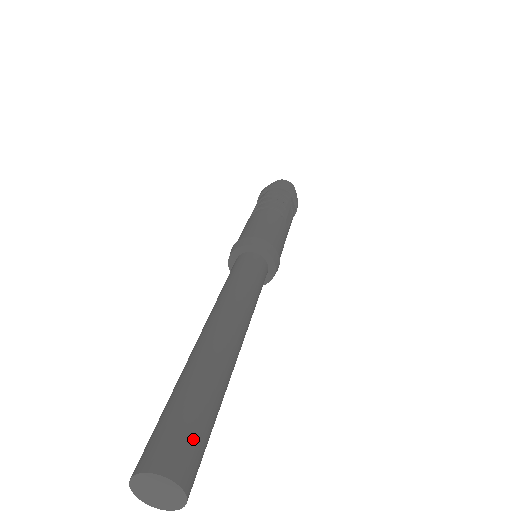
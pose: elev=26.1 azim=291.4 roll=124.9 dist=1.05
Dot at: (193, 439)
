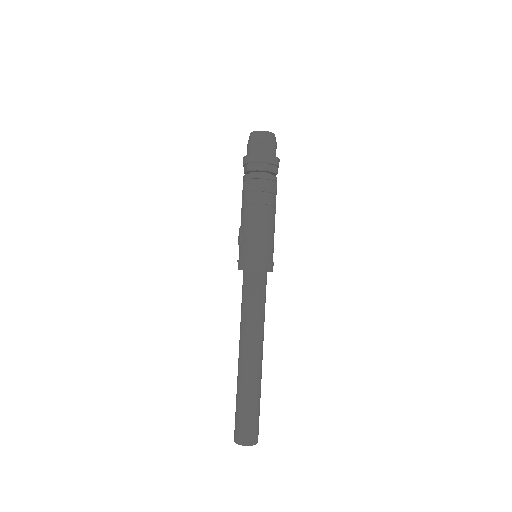
Dot at: occluded
